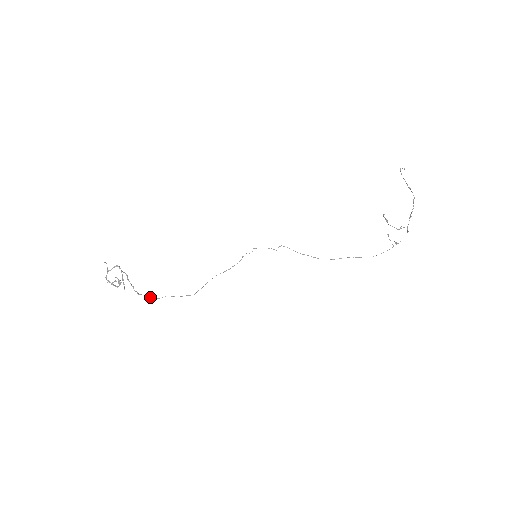
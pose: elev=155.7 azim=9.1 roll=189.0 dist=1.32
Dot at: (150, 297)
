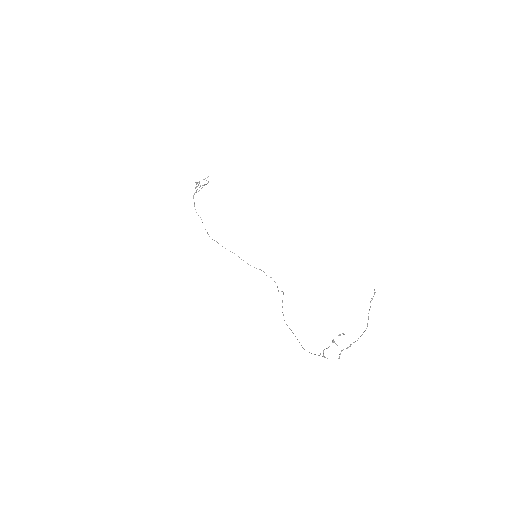
Dot at: occluded
